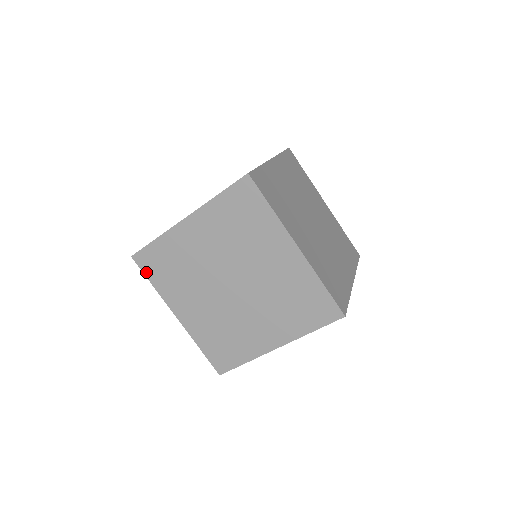
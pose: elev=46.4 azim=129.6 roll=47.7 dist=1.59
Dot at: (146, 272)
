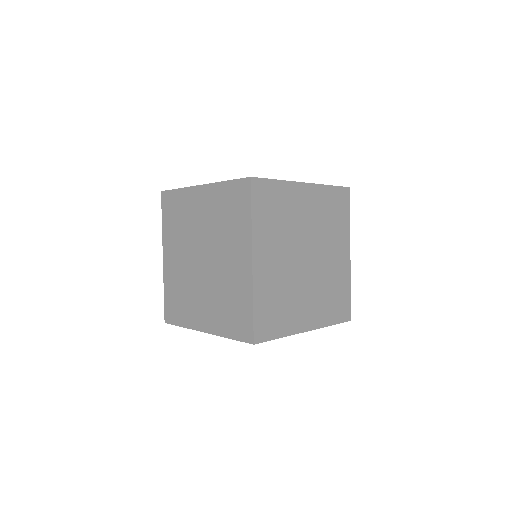
Dot at: (174, 322)
